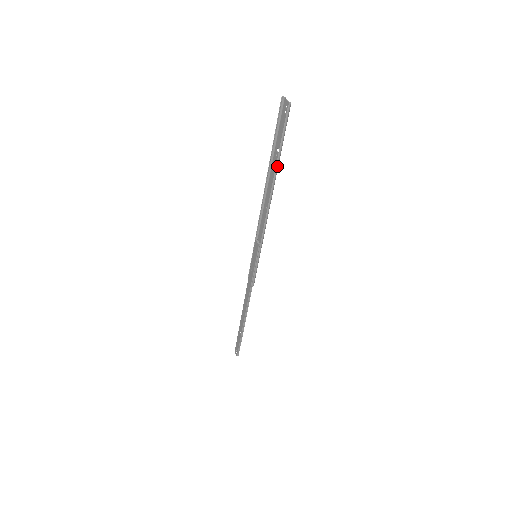
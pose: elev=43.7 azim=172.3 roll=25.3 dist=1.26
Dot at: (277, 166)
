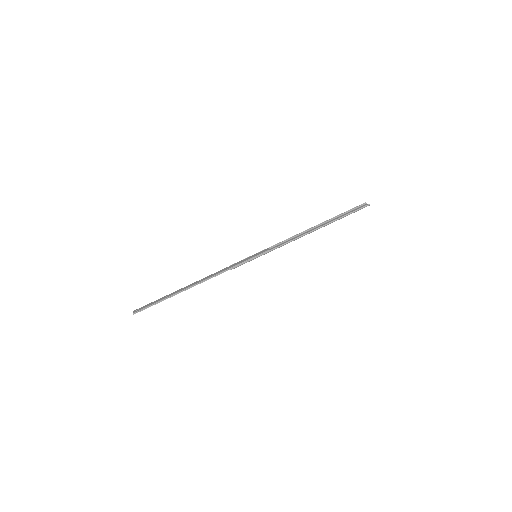
Dot at: (332, 222)
